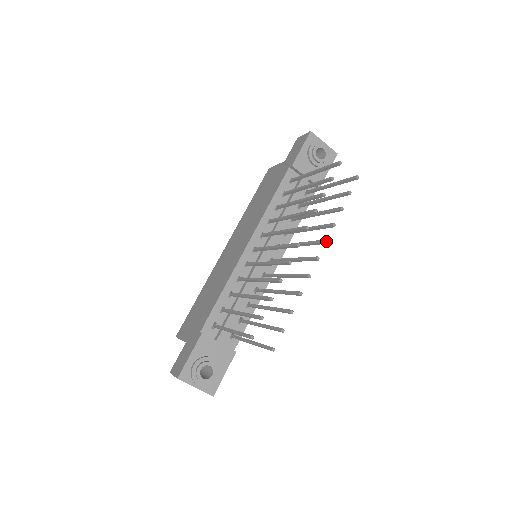
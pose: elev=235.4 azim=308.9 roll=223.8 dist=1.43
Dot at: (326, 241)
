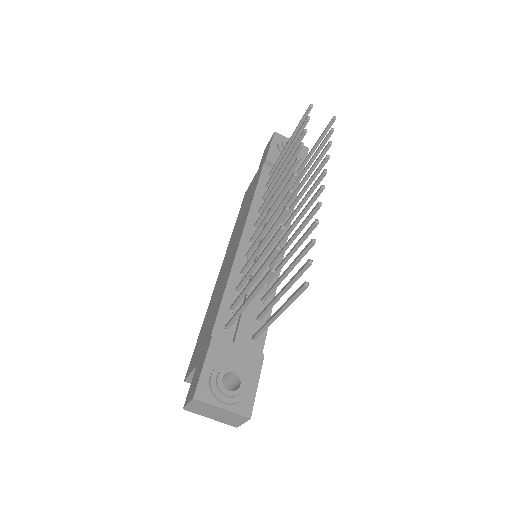
Dot at: (325, 170)
